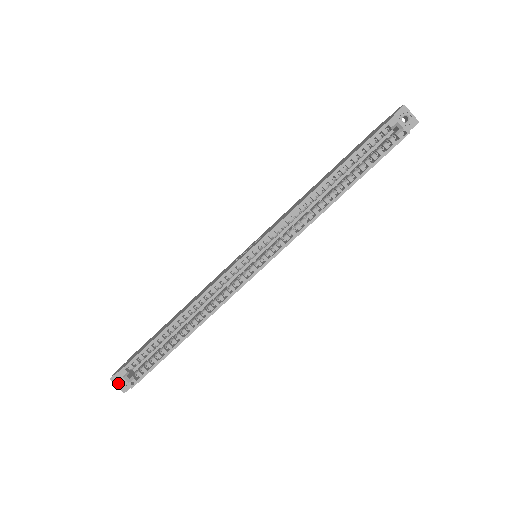
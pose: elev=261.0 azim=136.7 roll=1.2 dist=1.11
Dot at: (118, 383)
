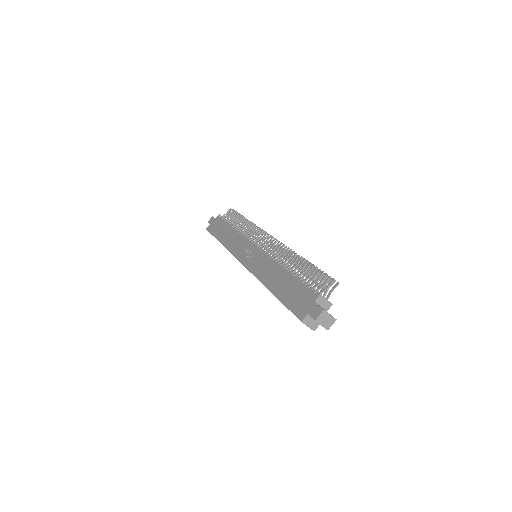
Dot at: occluded
